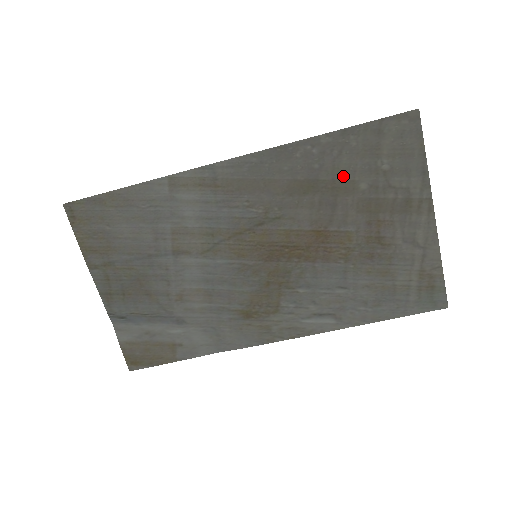
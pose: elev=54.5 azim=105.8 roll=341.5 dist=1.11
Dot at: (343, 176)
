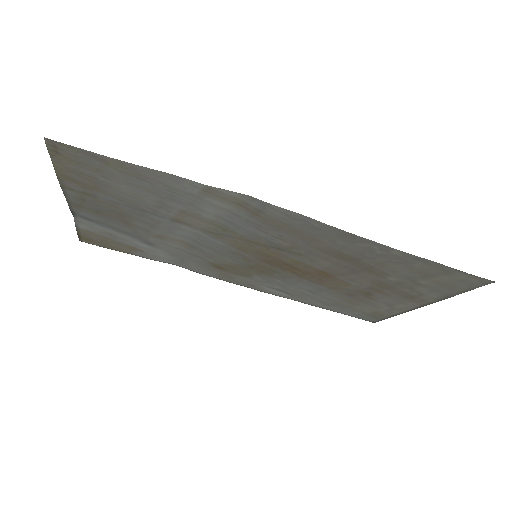
Dot at: (383, 269)
